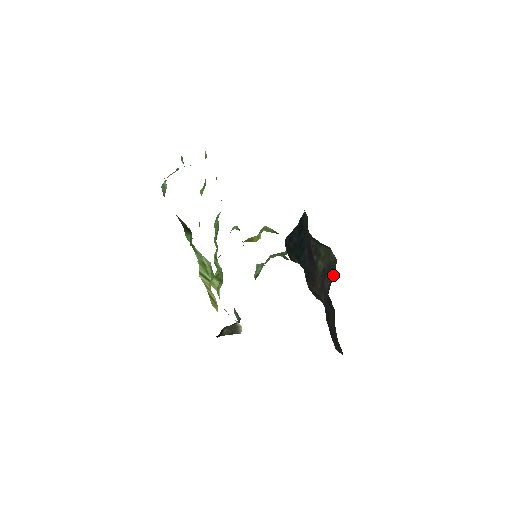
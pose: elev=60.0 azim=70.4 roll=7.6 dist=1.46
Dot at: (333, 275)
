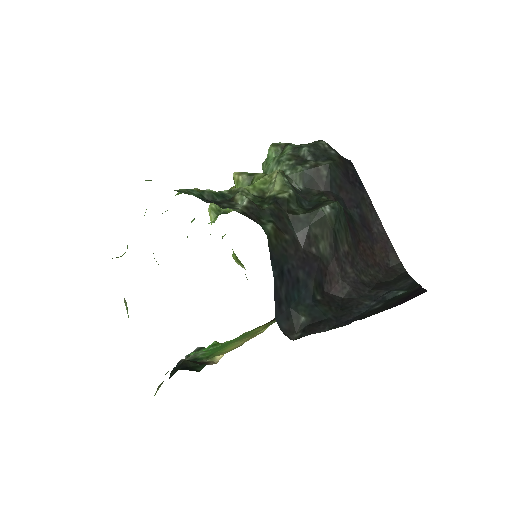
Dot at: (343, 217)
